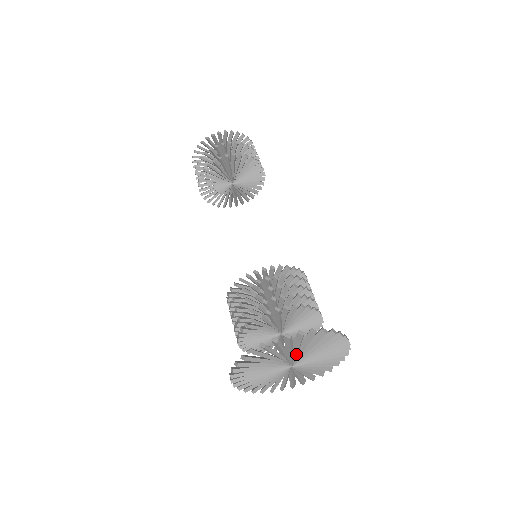
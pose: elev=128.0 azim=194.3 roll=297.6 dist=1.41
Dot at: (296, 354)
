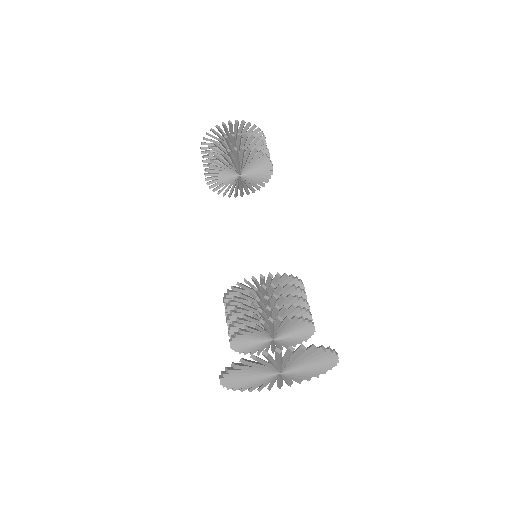
Dot at: (301, 365)
